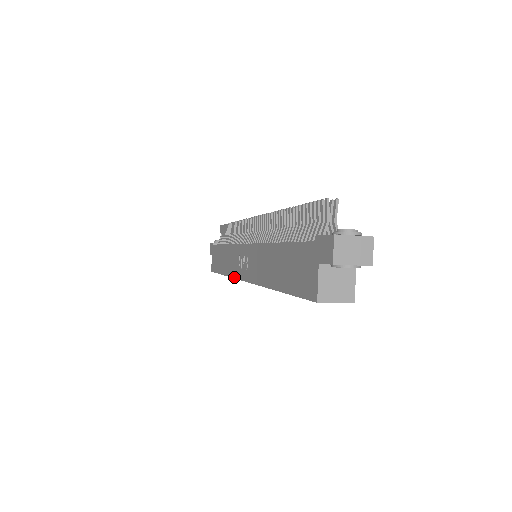
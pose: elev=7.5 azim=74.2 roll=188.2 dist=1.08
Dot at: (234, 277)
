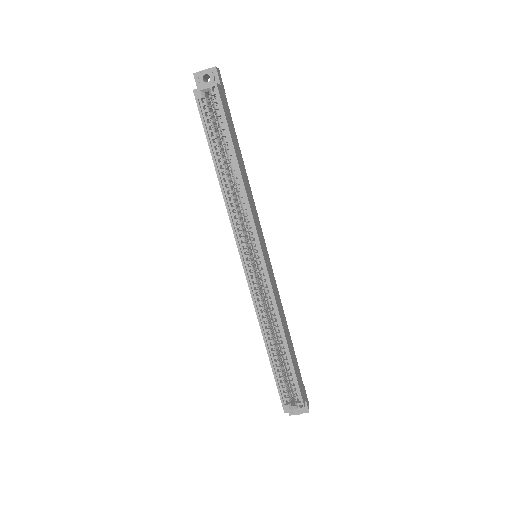
Dot at: (251, 297)
